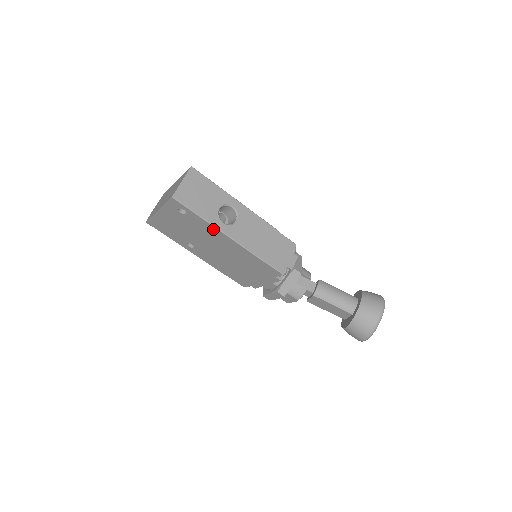
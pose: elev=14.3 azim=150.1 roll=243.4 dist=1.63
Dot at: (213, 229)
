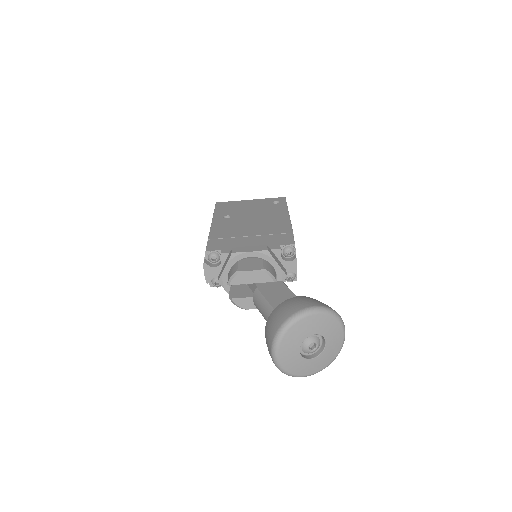
Dot at: (284, 212)
